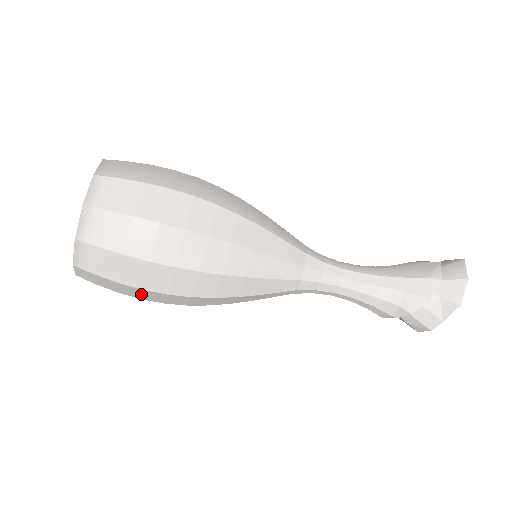
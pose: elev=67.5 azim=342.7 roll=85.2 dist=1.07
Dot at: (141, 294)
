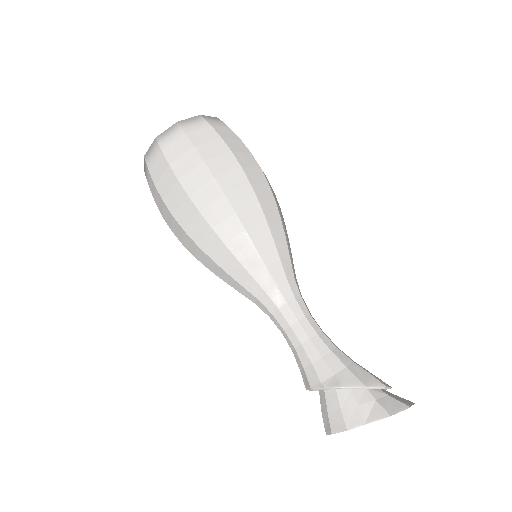
Dot at: (170, 189)
